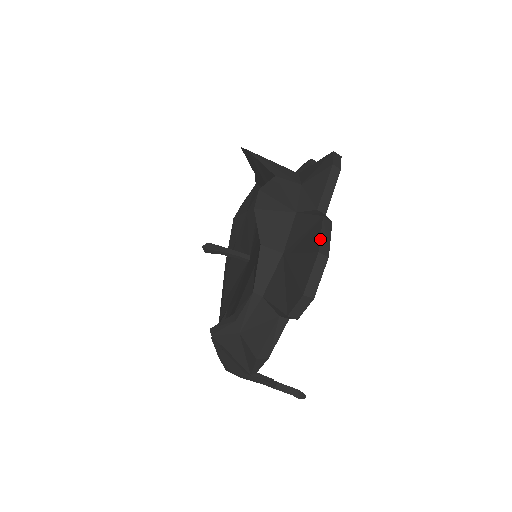
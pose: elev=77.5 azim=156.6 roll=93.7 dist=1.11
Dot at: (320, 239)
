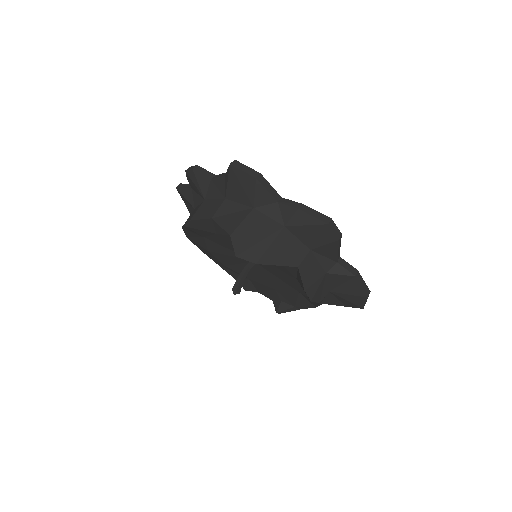
Dot at: (364, 291)
